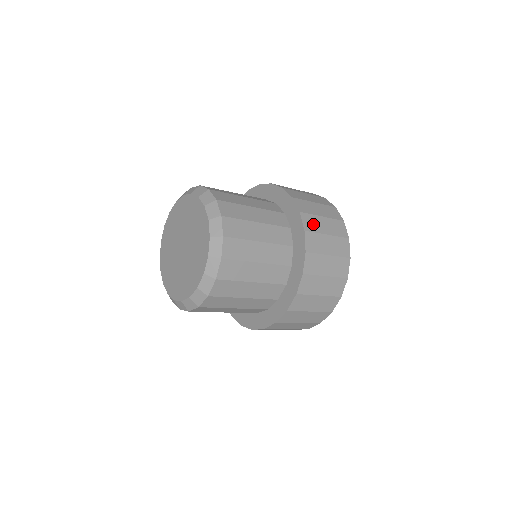
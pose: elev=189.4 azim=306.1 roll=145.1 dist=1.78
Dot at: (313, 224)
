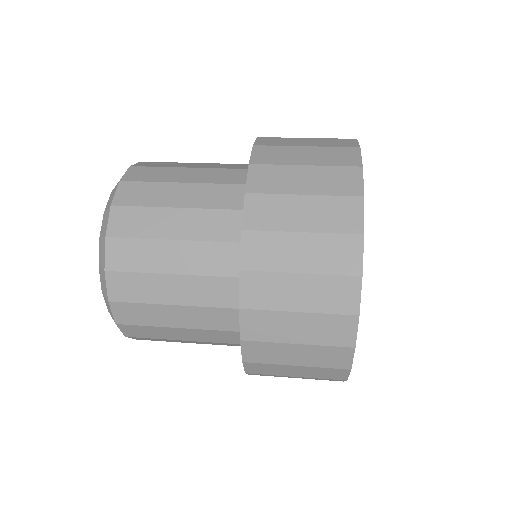
Dot at: (266, 293)
